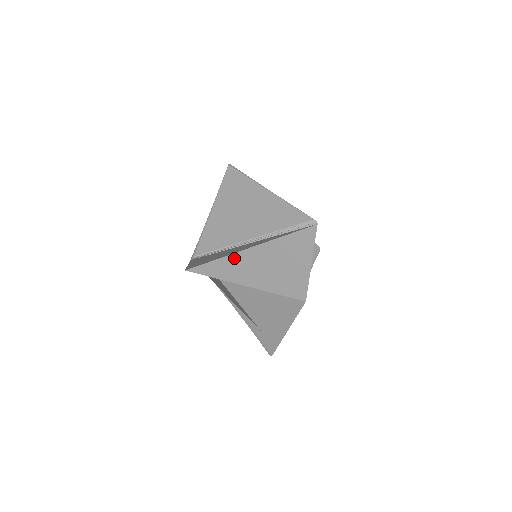
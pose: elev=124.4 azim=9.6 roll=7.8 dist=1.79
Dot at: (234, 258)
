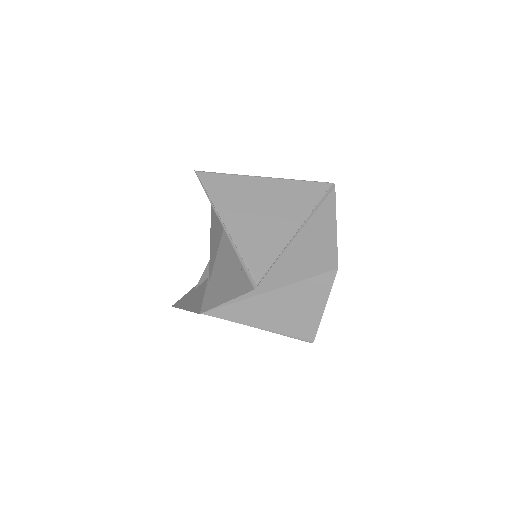
Dot at: occluded
